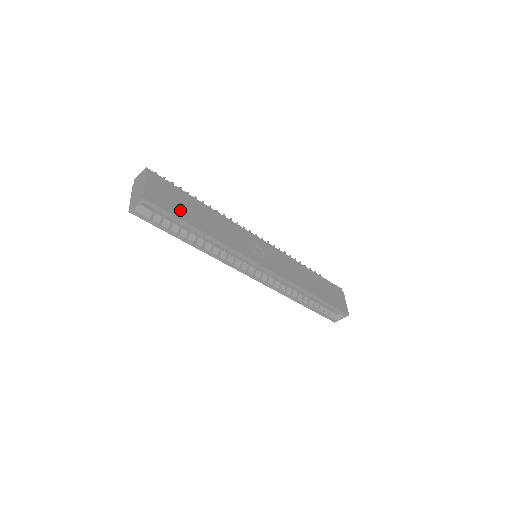
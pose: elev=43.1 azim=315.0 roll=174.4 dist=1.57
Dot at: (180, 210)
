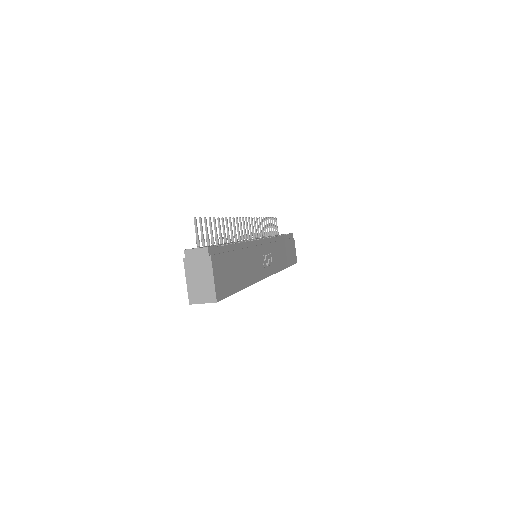
Dot at: (232, 281)
